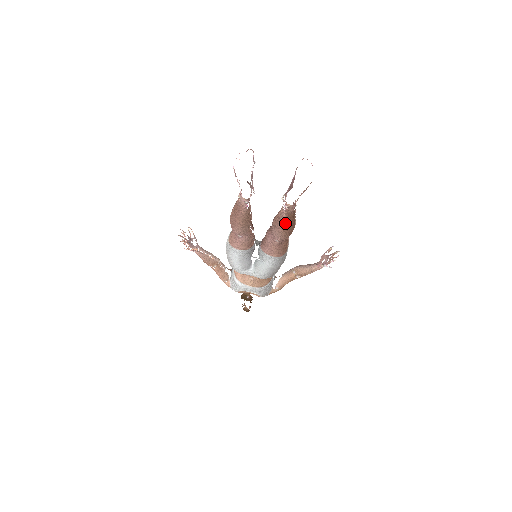
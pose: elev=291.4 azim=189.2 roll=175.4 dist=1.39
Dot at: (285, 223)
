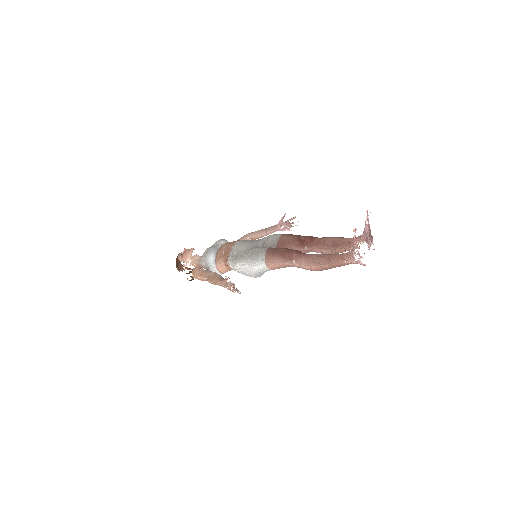
Dot at: (348, 250)
